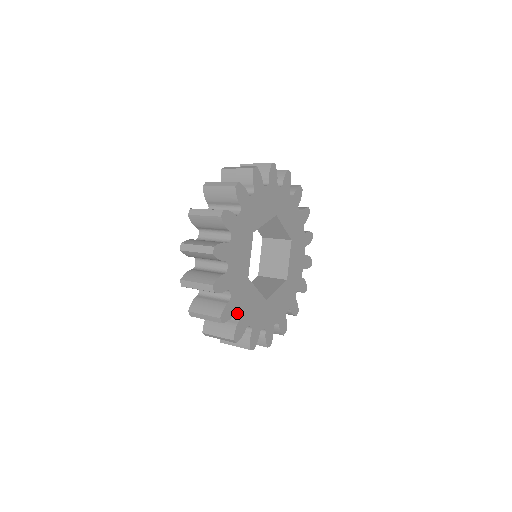
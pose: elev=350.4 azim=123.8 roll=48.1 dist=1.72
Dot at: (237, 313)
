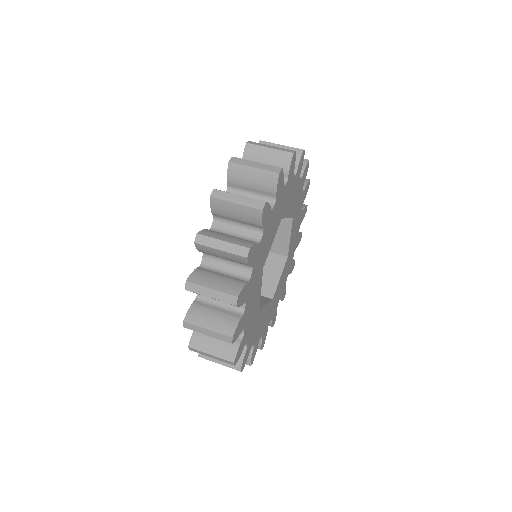
Dot at: (245, 304)
